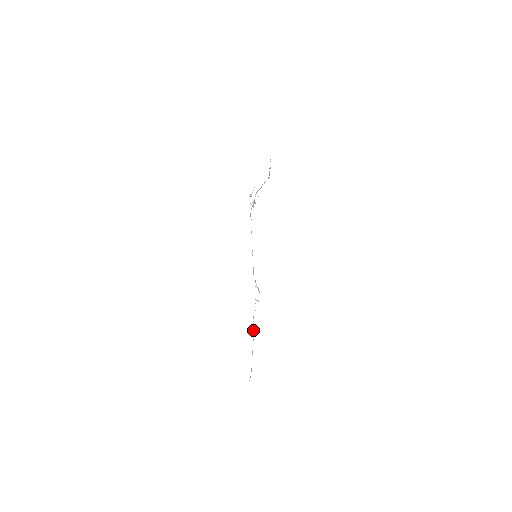
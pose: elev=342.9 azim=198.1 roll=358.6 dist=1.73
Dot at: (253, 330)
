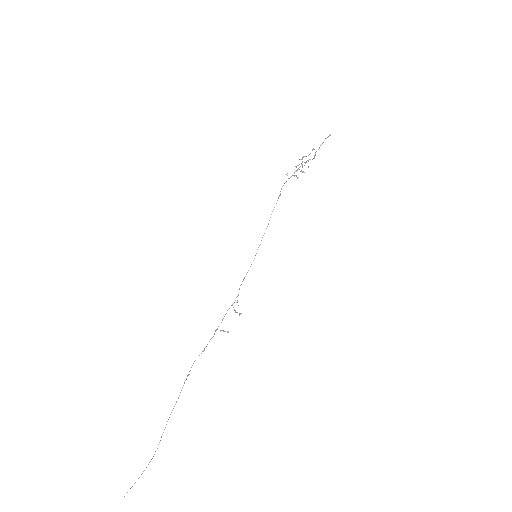
Dot at: occluded
